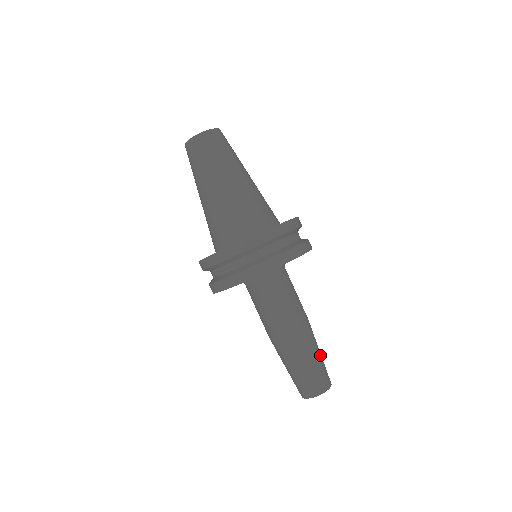
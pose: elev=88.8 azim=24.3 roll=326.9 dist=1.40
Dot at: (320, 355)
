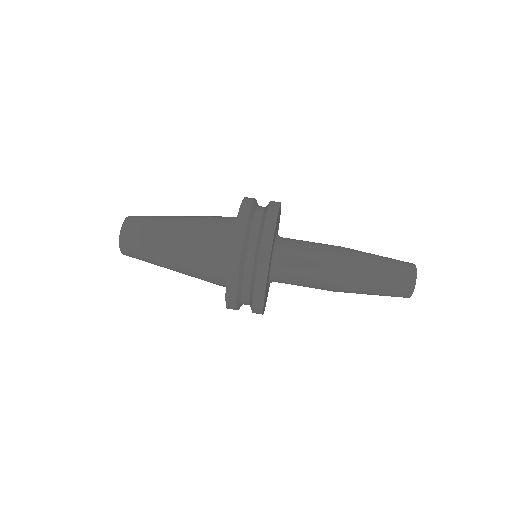
Dot at: occluded
